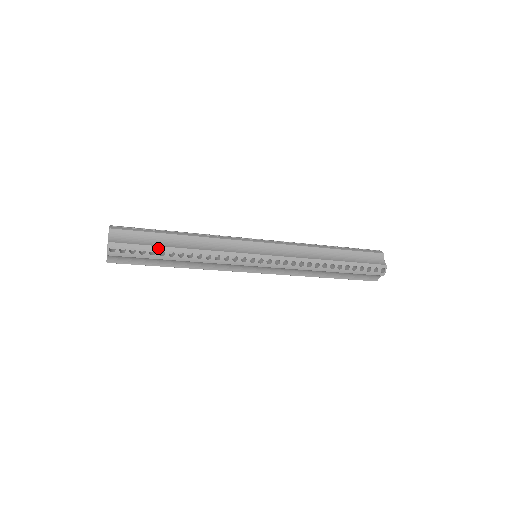
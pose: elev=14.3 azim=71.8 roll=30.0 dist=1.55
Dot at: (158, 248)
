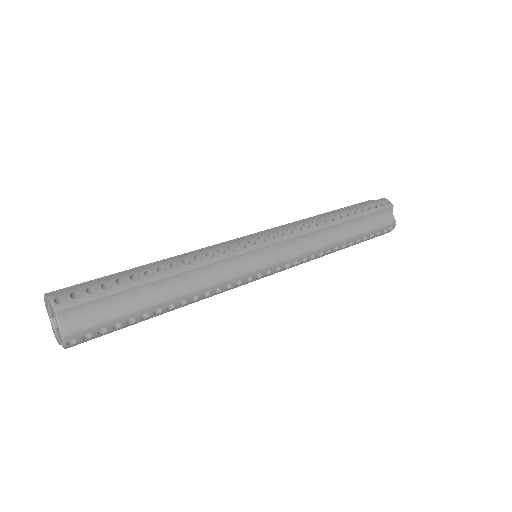
Dot at: (139, 313)
